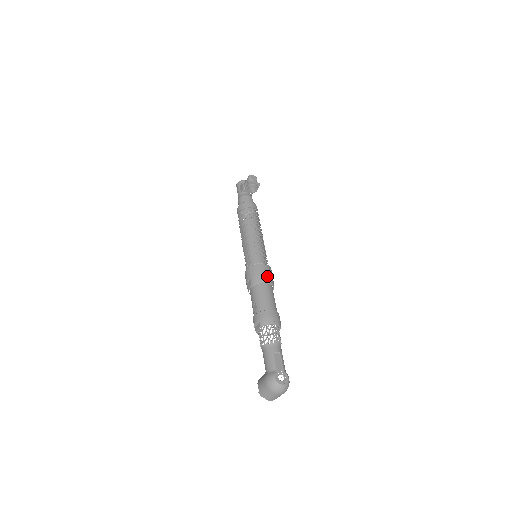
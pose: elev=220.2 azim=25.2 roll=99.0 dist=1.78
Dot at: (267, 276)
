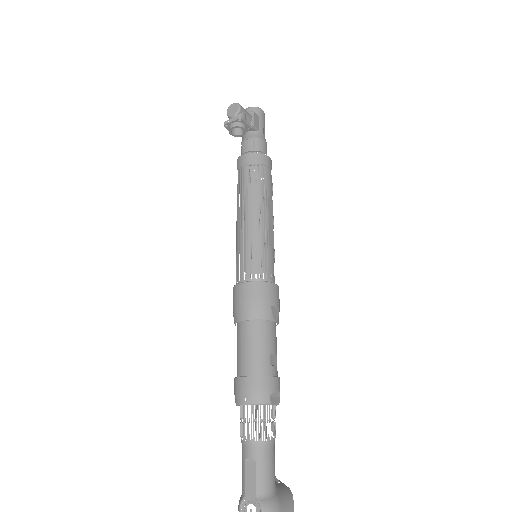
Dot at: (245, 306)
